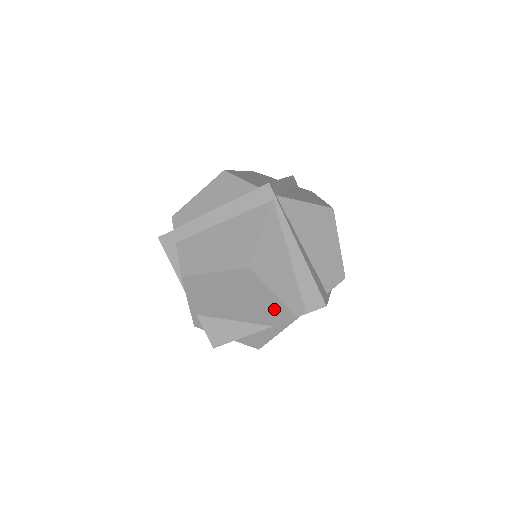
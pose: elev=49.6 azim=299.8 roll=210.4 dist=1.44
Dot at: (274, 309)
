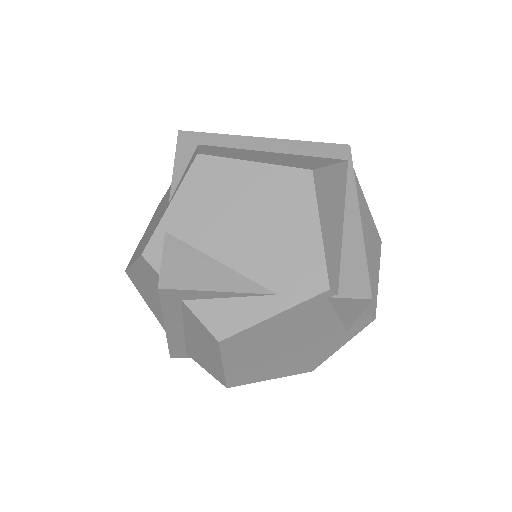
Dot at: (302, 259)
